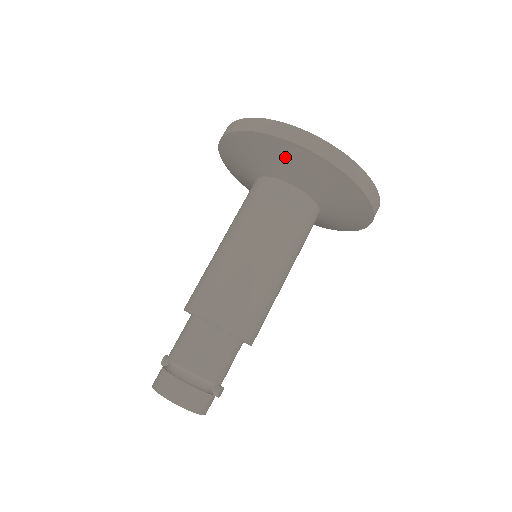
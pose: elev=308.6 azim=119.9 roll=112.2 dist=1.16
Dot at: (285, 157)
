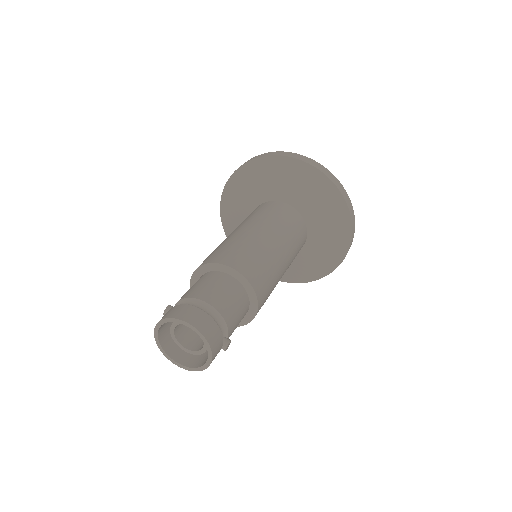
Dot at: (302, 180)
